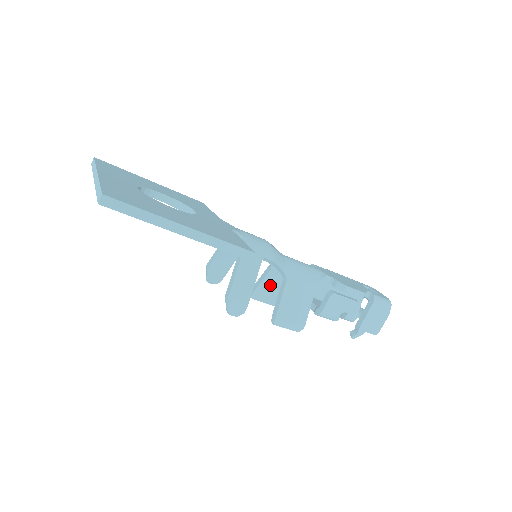
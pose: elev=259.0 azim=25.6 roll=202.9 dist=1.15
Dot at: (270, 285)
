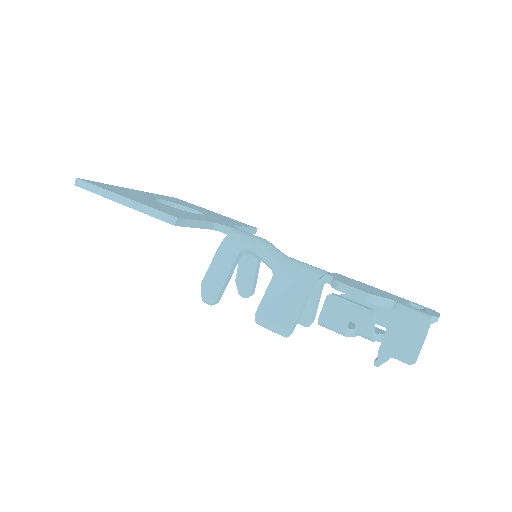
Dot at: occluded
